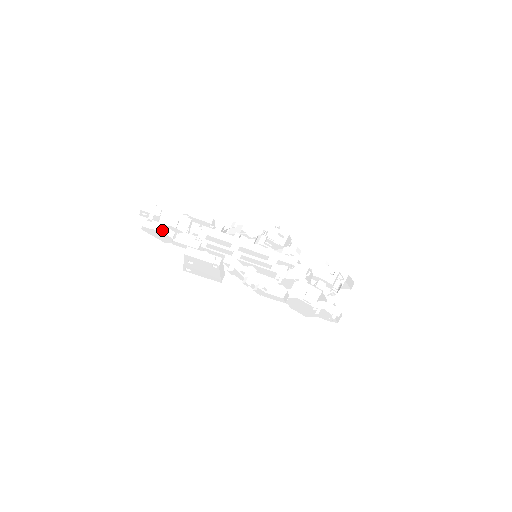
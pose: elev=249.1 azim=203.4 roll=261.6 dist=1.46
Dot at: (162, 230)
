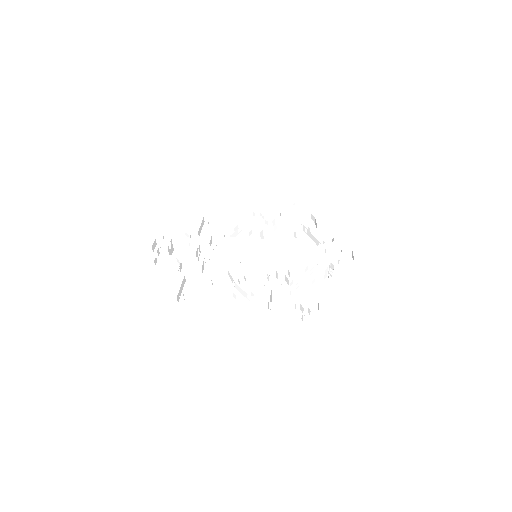
Dot at: (173, 259)
